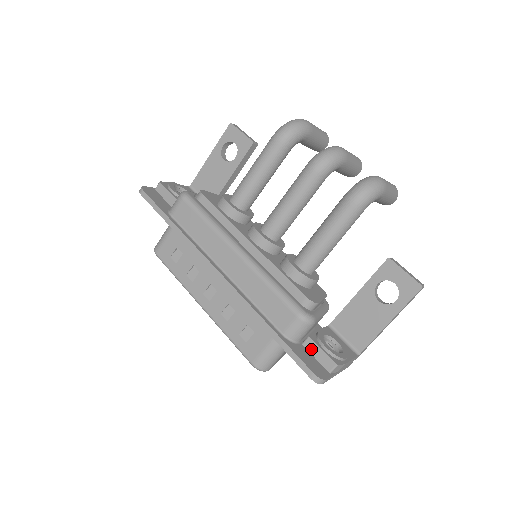
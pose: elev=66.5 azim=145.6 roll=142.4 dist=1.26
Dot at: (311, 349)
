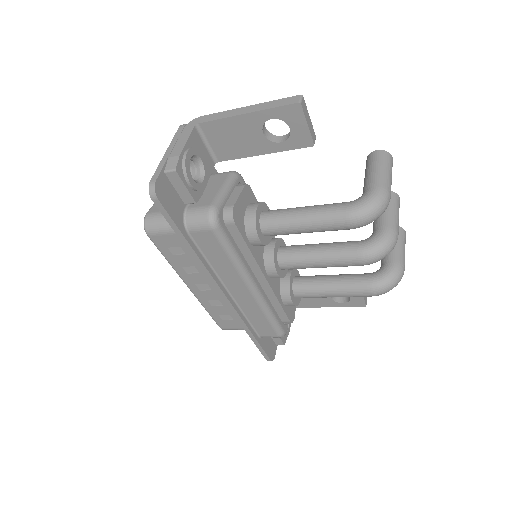
Dot at: occluded
